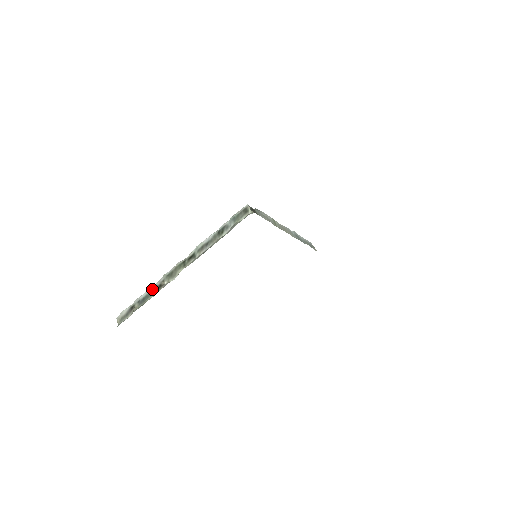
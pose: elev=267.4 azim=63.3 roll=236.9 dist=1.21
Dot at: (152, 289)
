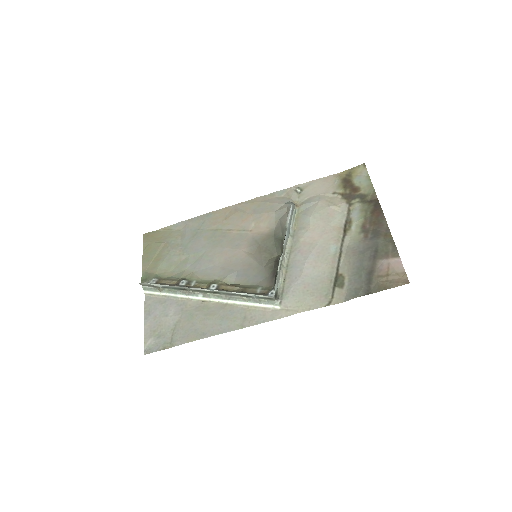
Dot at: (176, 288)
